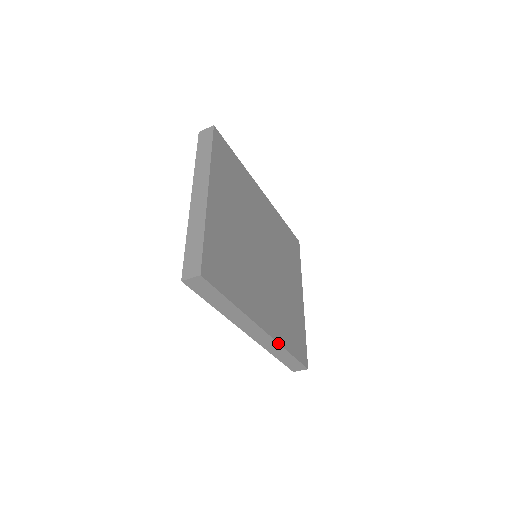
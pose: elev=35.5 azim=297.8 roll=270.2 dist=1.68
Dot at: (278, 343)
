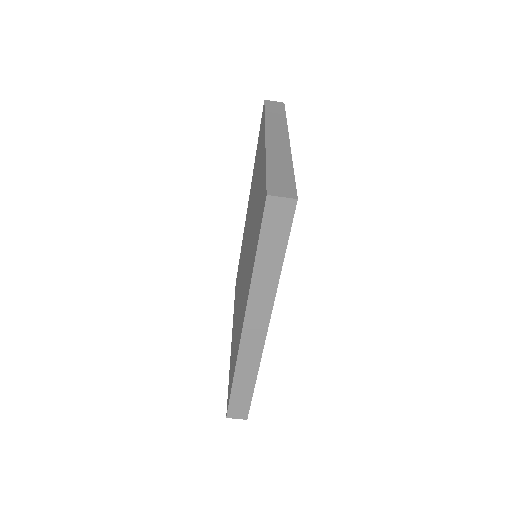
Dot at: (260, 360)
